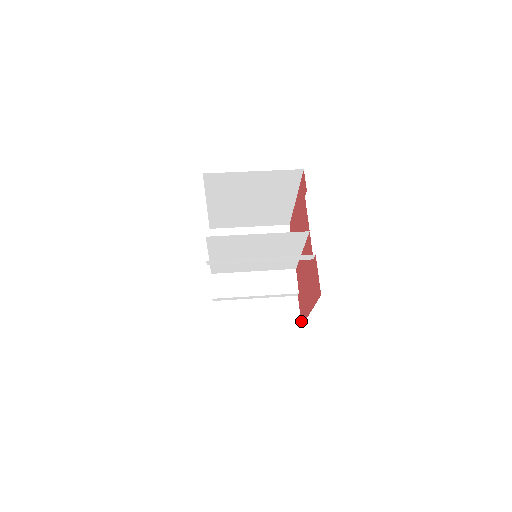
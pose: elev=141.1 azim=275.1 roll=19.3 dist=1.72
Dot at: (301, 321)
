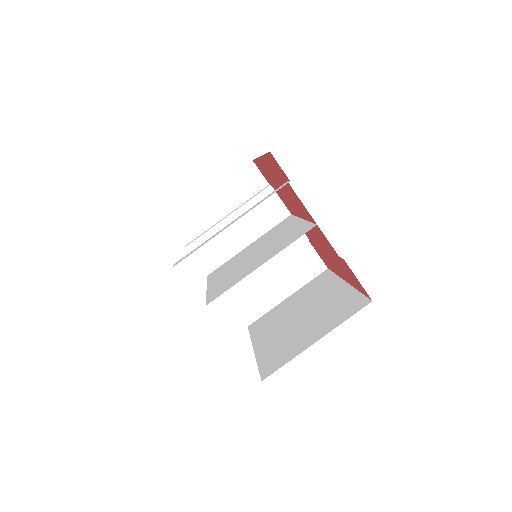
Dot at: (325, 264)
